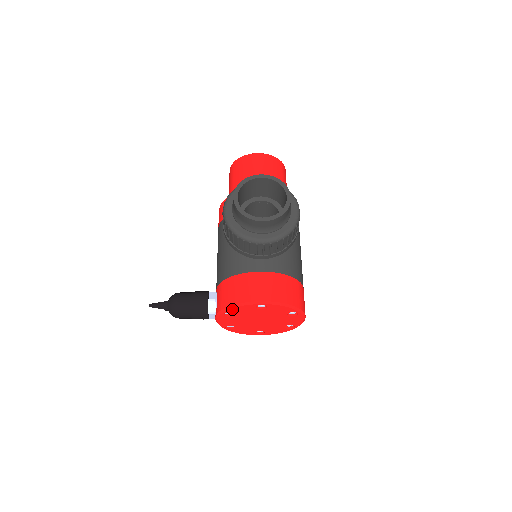
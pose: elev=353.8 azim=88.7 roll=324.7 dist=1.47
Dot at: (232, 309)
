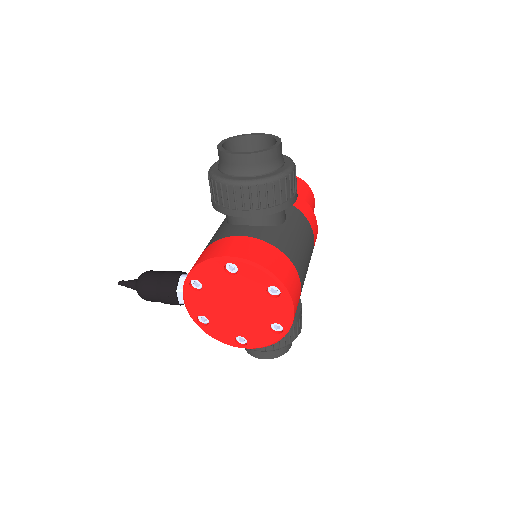
Dot at: (197, 271)
